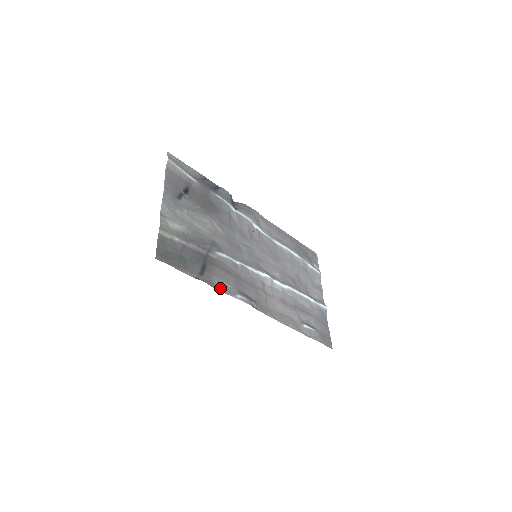
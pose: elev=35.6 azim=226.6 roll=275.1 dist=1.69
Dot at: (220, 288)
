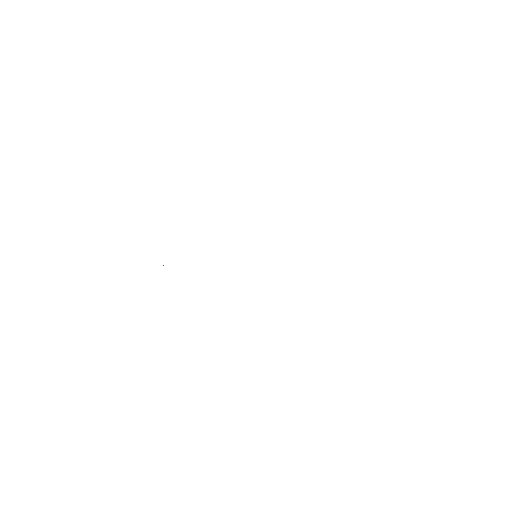
Dot at: occluded
